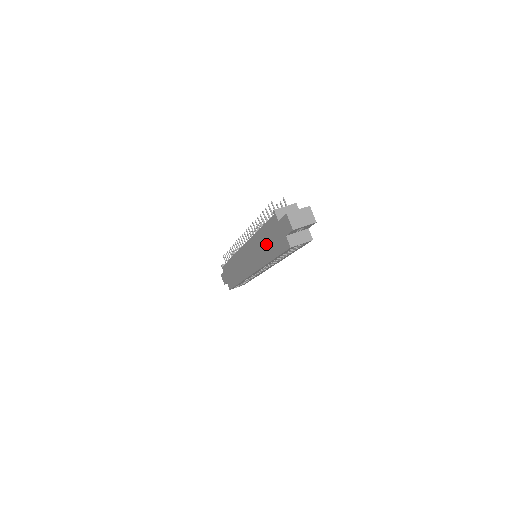
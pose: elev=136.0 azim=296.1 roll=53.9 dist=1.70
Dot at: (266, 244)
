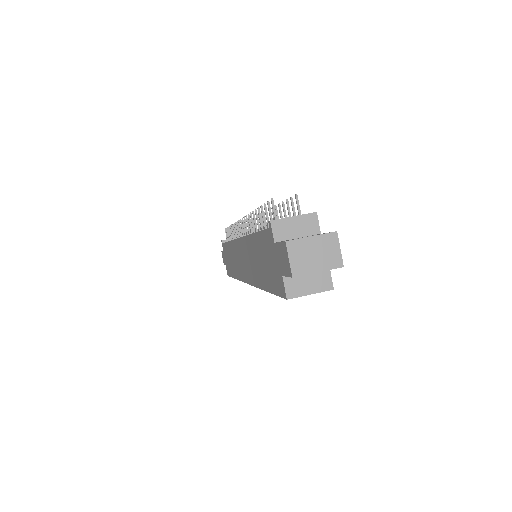
Dot at: (259, 262)
